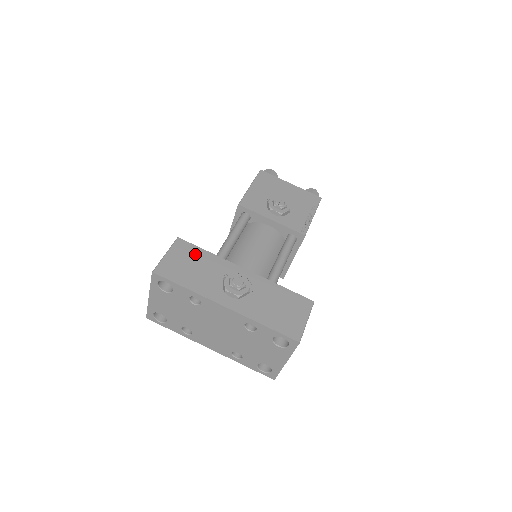
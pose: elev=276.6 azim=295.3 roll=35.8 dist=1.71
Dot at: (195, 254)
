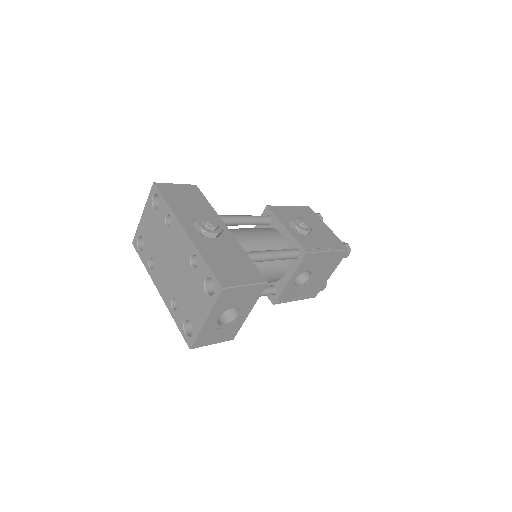
Dot at: (198, 198)
